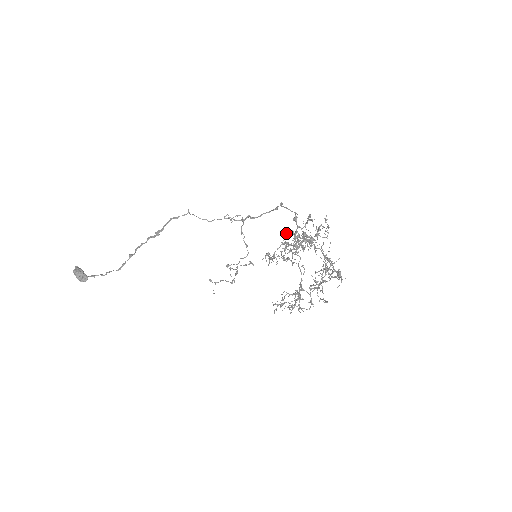
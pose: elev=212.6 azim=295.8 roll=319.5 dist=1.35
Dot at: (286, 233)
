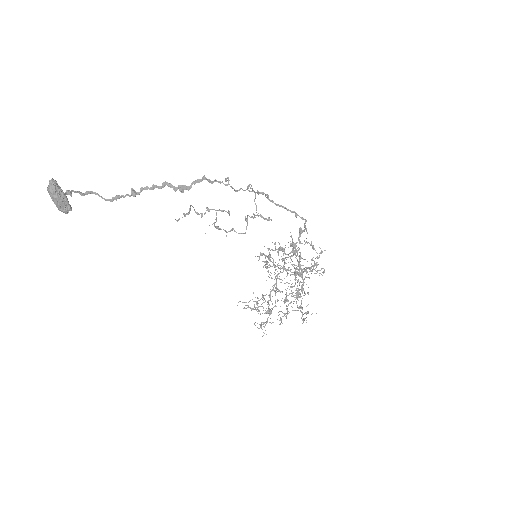
Dot at: occluded
